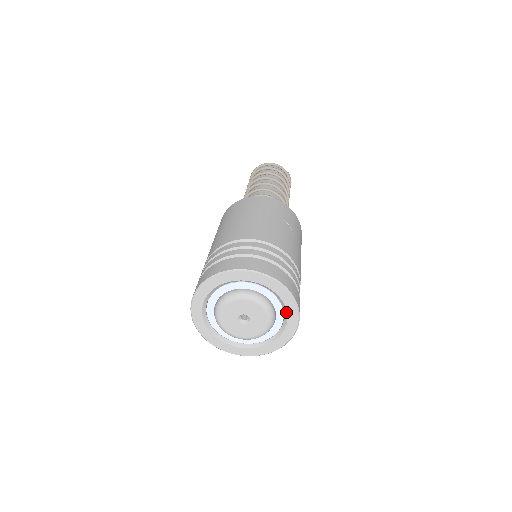
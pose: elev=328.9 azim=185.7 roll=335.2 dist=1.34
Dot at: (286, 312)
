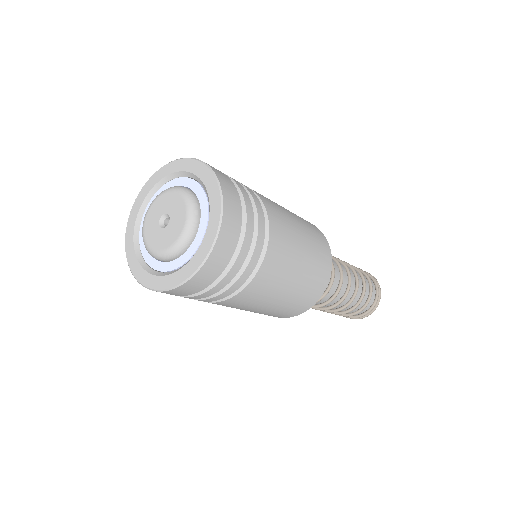
Dot at: (207, 194)
